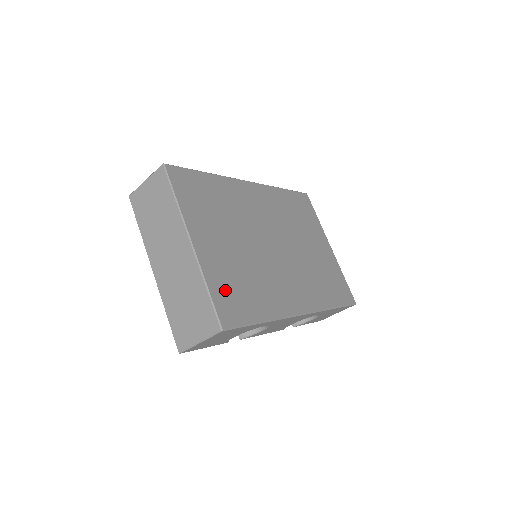
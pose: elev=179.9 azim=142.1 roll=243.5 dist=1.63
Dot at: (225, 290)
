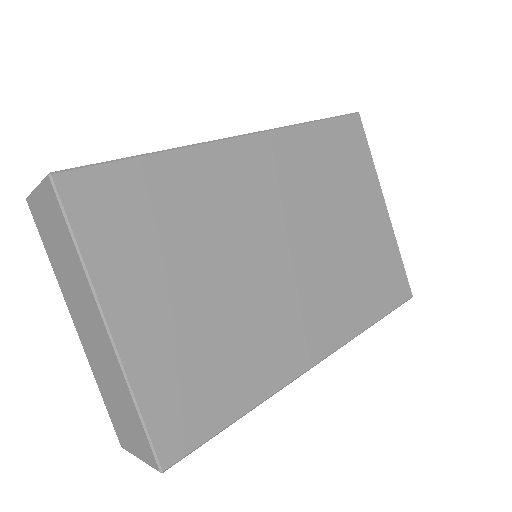
Dot at: (173, 394)
